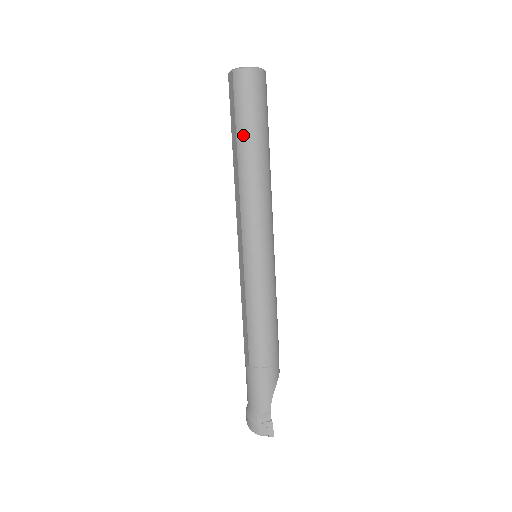
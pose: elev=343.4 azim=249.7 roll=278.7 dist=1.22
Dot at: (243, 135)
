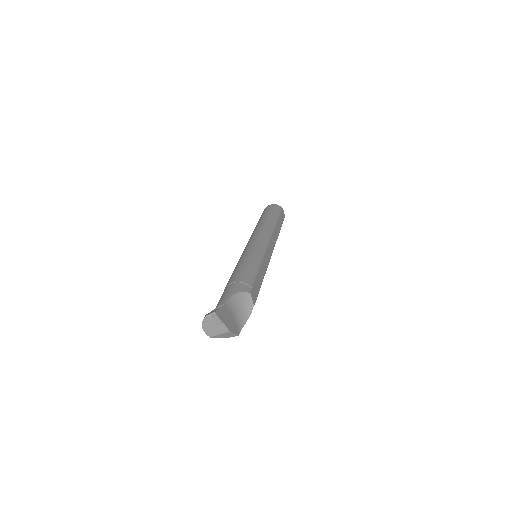
Dot at: occluded
